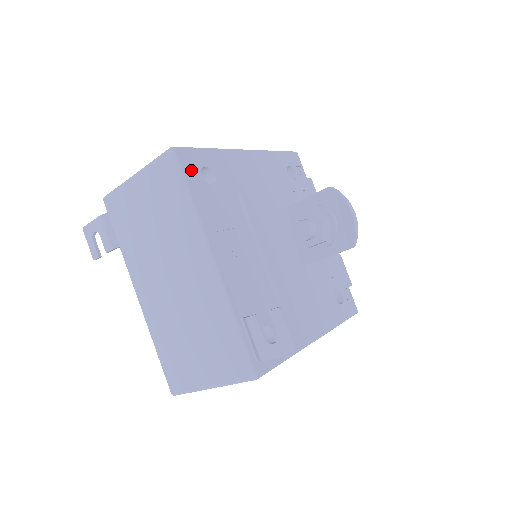
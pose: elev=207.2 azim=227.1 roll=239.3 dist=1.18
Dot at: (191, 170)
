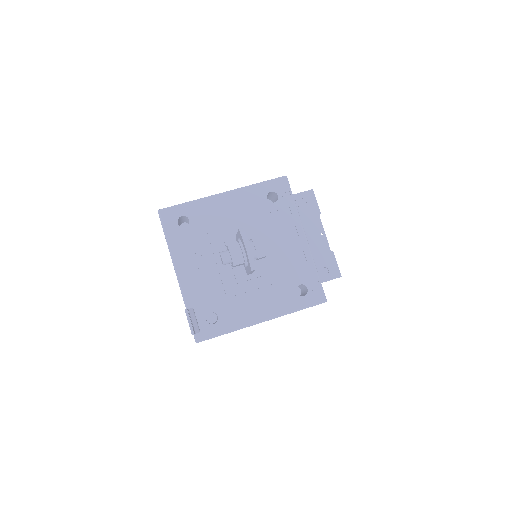
Dot at: (170, 222)
